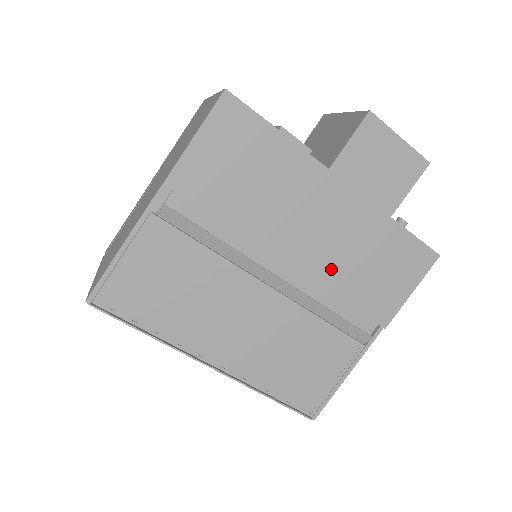
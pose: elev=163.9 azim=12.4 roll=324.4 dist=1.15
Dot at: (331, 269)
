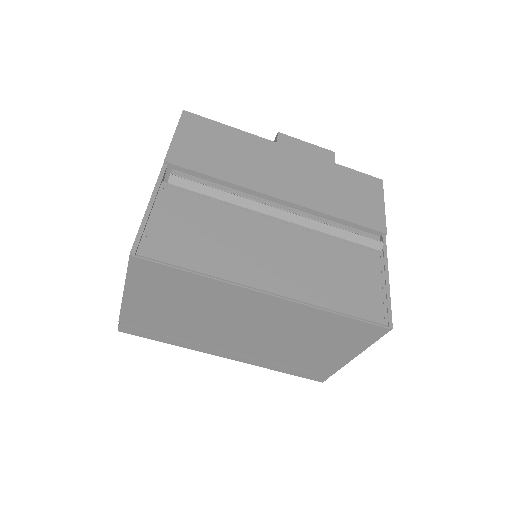
Dot at: (316, 198)
